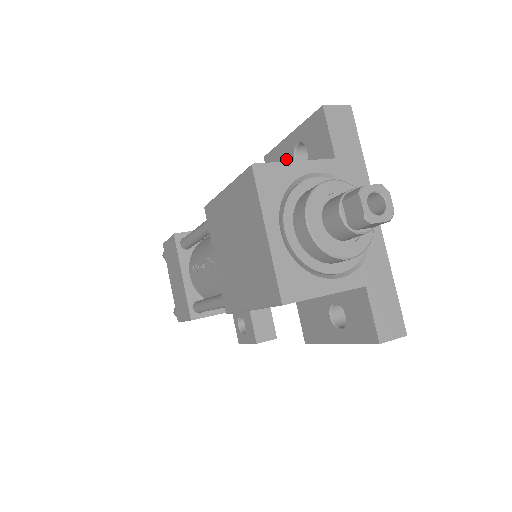
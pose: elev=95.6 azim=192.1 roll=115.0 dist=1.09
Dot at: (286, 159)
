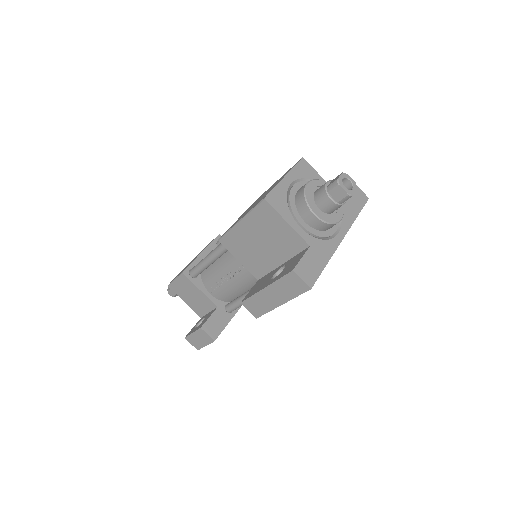
Dot at: occluded
